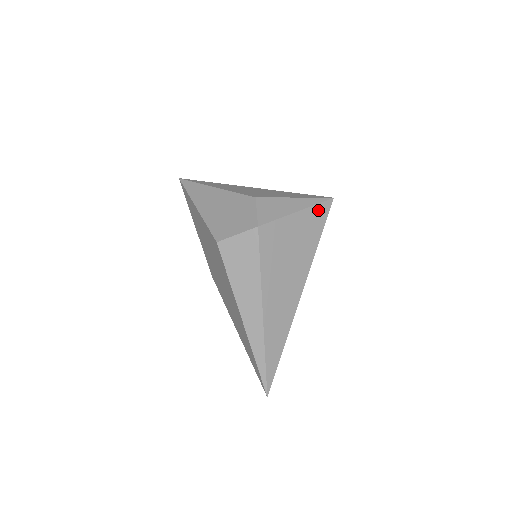
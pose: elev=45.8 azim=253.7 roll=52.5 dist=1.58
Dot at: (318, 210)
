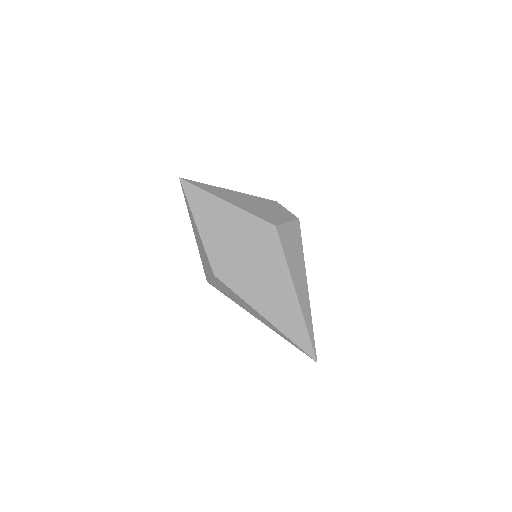
Dot at: occluded
